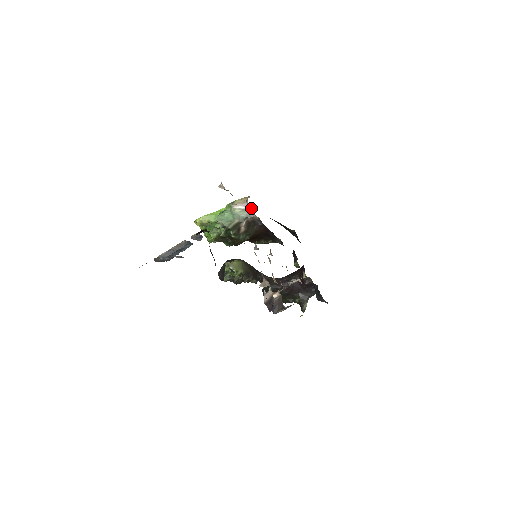
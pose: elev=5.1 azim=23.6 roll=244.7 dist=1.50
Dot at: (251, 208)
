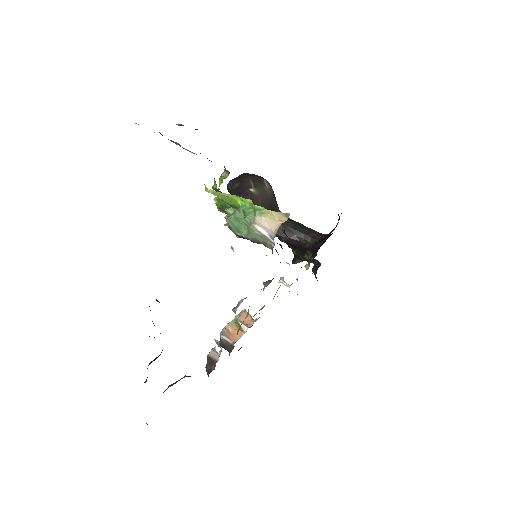
Dot at: (274, 243)
